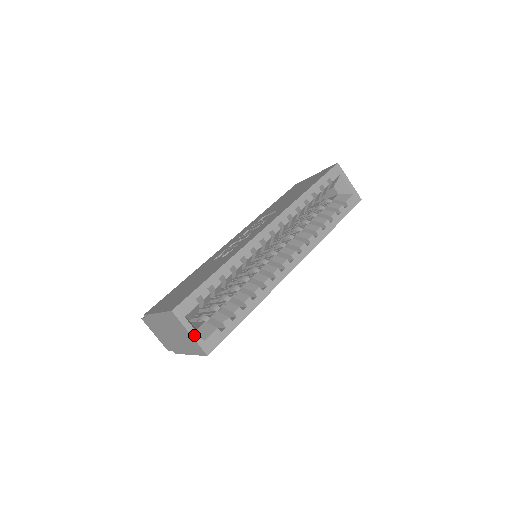
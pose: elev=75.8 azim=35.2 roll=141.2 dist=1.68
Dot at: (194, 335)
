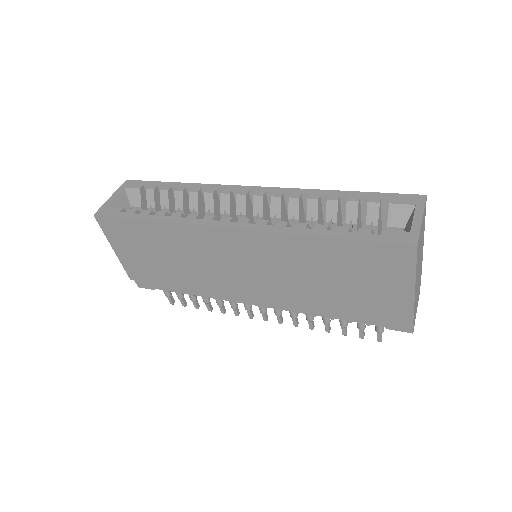
Dot at: (110, 199)
